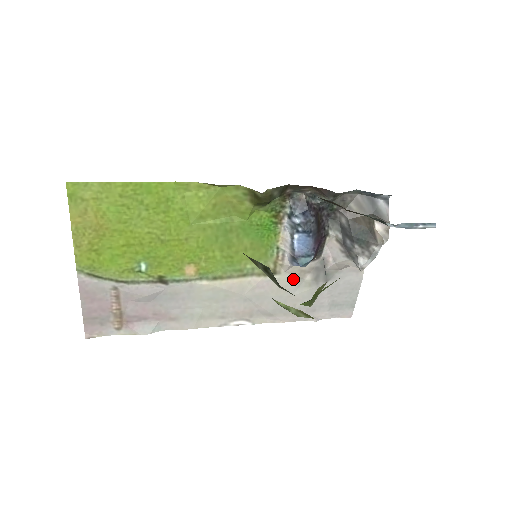
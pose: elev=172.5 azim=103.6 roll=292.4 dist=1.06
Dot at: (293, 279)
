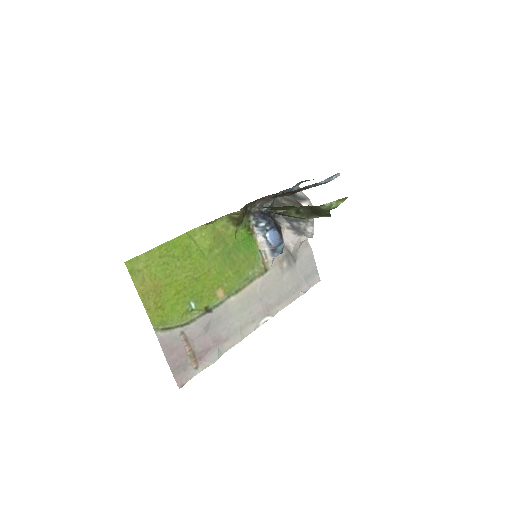
Dot at: (278, 270)
